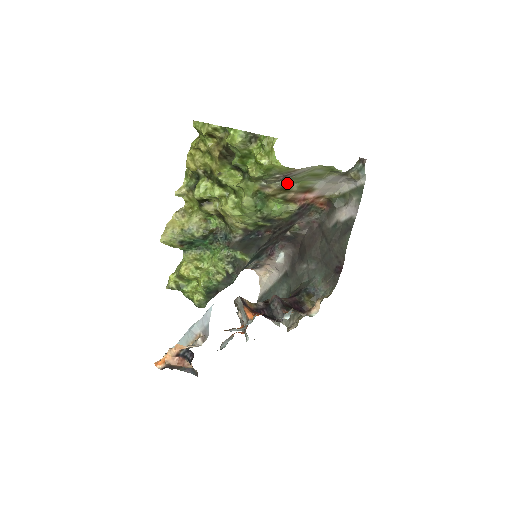
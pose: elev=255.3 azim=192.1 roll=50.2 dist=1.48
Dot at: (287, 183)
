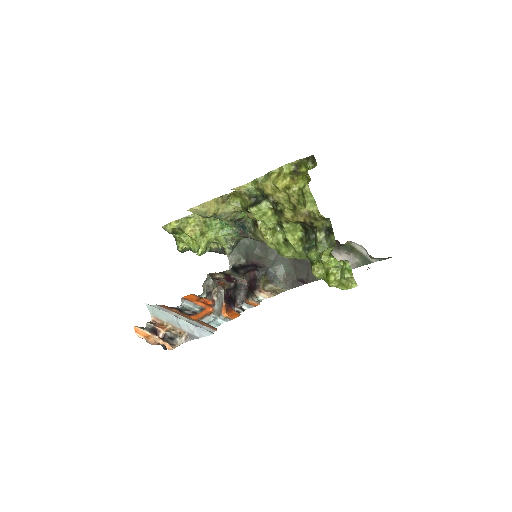
Dot at: occluded
